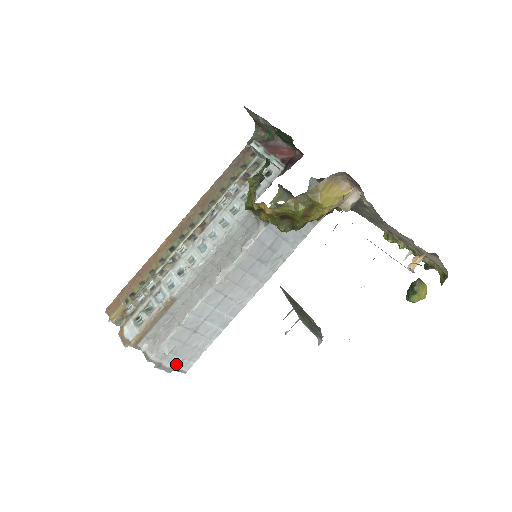
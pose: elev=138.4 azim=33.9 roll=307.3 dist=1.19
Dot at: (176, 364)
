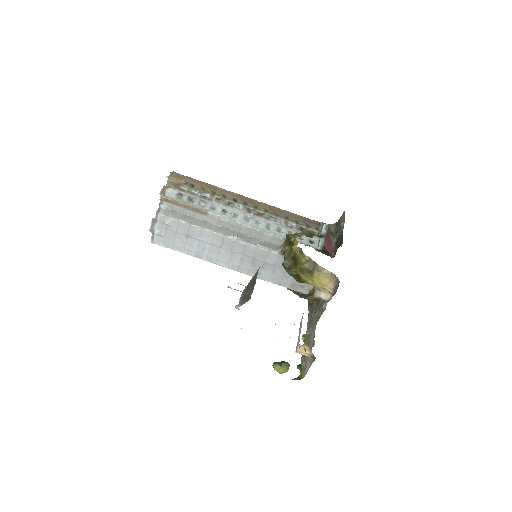
Dot at: (158, 233)
